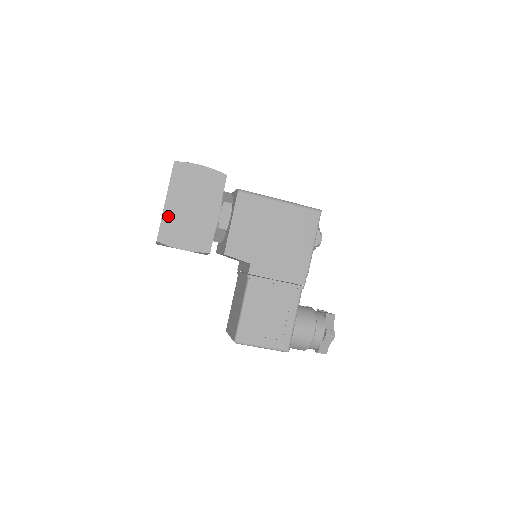
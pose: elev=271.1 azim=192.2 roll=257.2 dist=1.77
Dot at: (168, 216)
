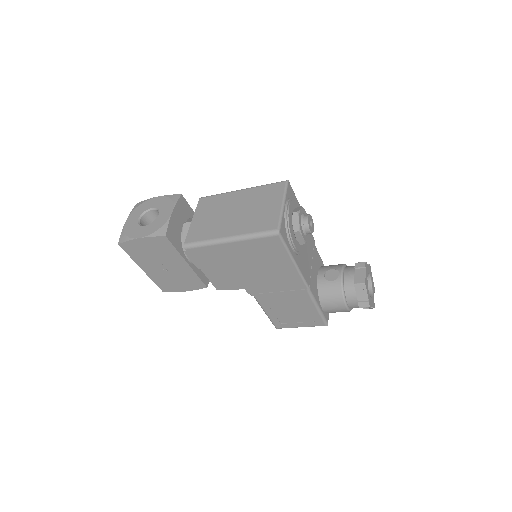
Dot at: (154, 277)
